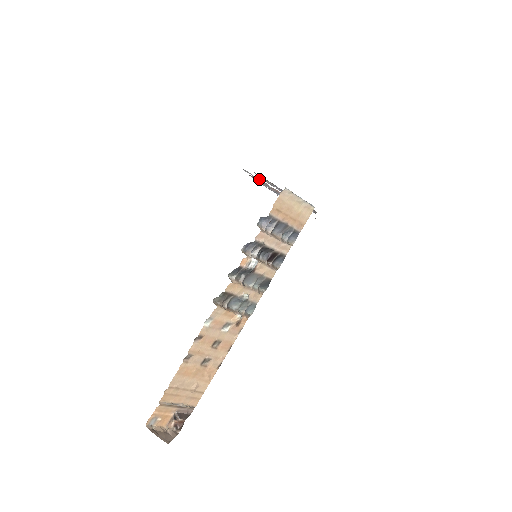
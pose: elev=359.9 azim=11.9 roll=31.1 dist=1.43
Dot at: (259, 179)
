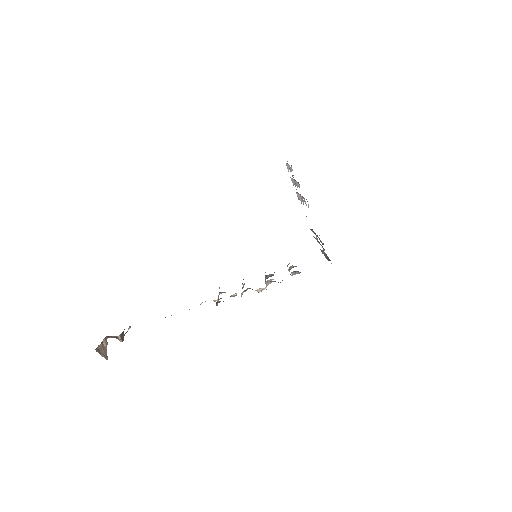
Dot at: occluded
